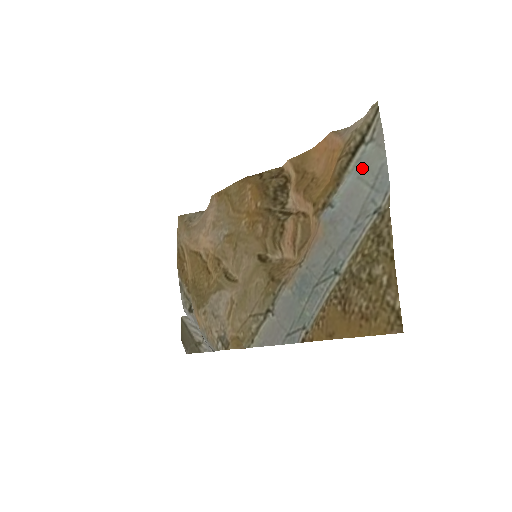
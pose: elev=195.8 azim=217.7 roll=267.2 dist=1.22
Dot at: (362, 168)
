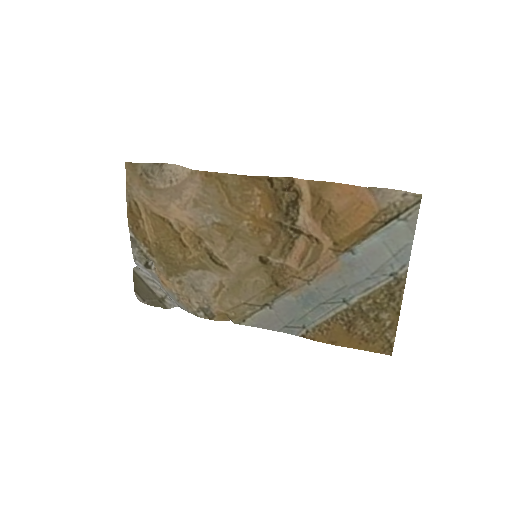
Dot at: (389, 237)
